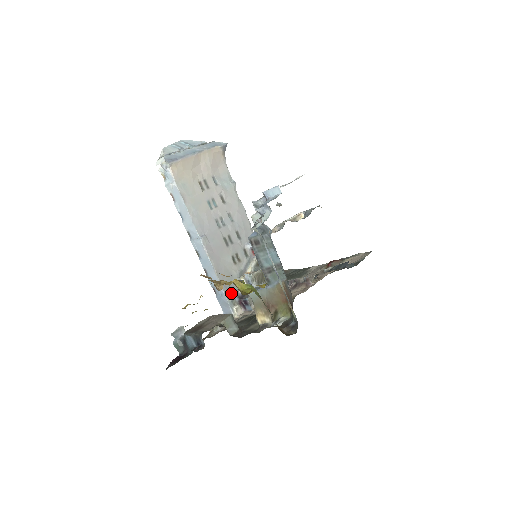
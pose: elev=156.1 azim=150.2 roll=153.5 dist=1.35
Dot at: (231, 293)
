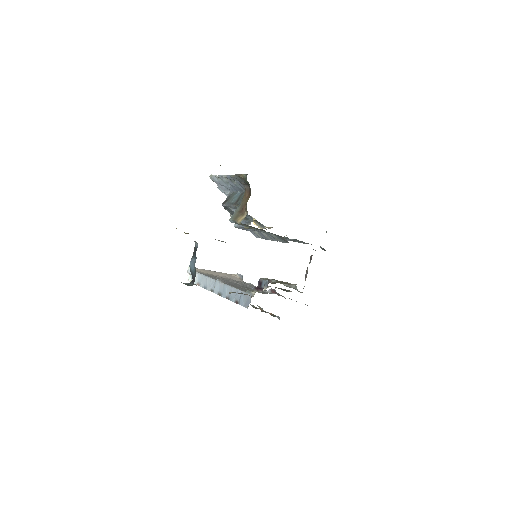
Dot at: occluded
